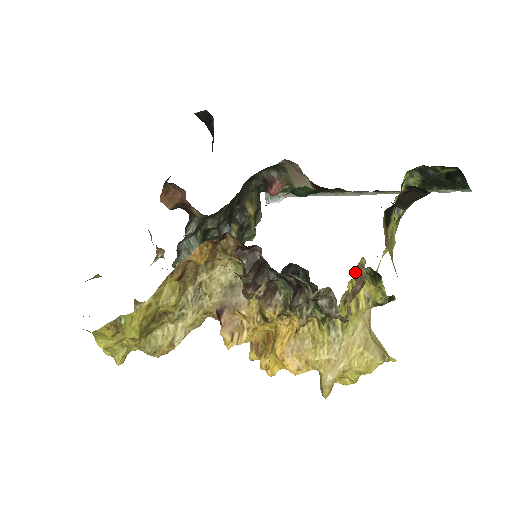
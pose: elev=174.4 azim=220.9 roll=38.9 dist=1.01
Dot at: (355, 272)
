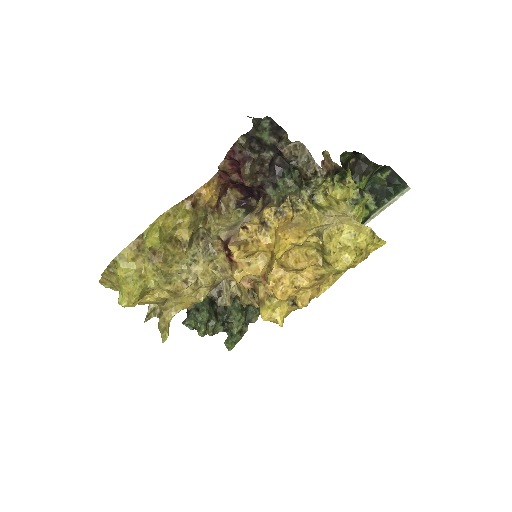
Dot at: occluded
